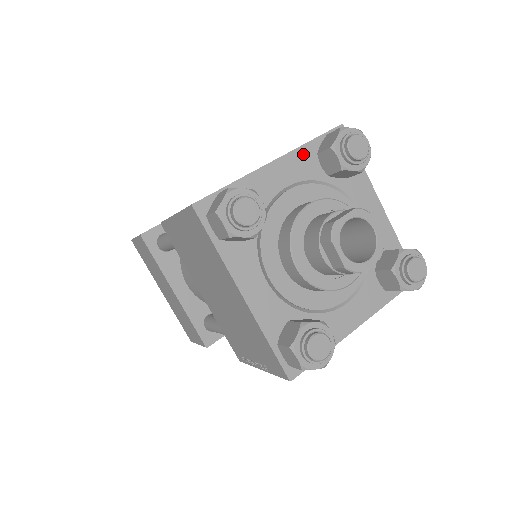
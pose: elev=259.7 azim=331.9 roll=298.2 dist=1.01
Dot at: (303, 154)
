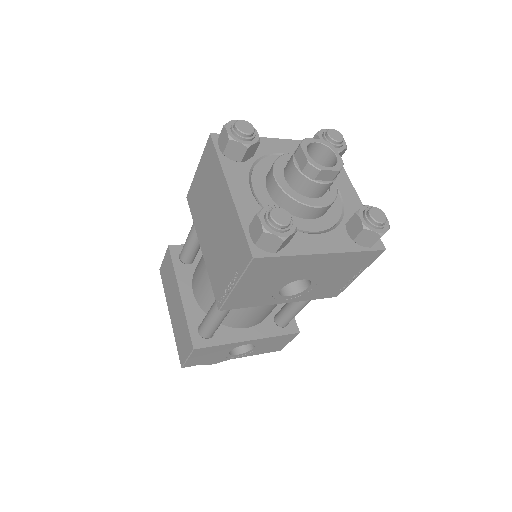
Dot at: (297, 144)
